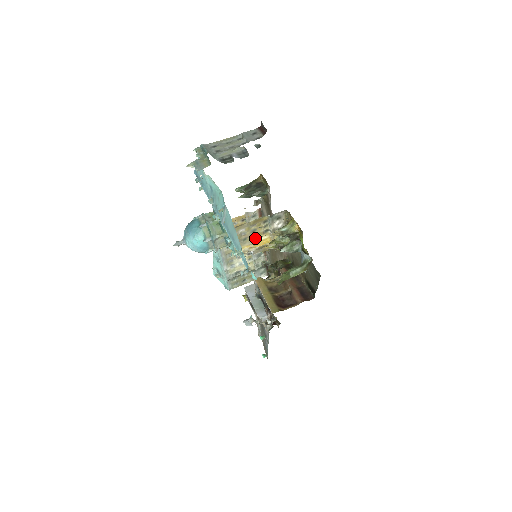
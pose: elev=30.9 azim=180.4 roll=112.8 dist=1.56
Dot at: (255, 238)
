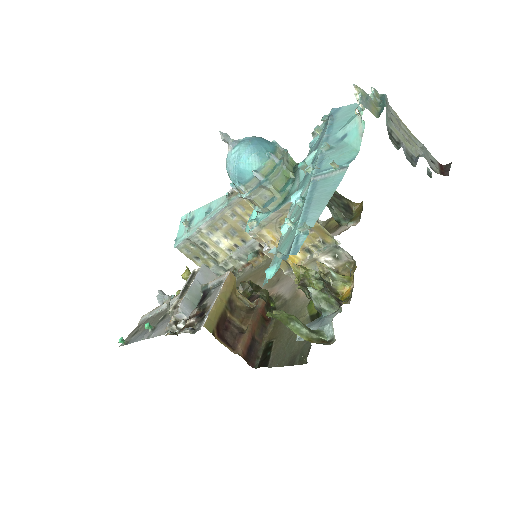
Dot at: occluded
